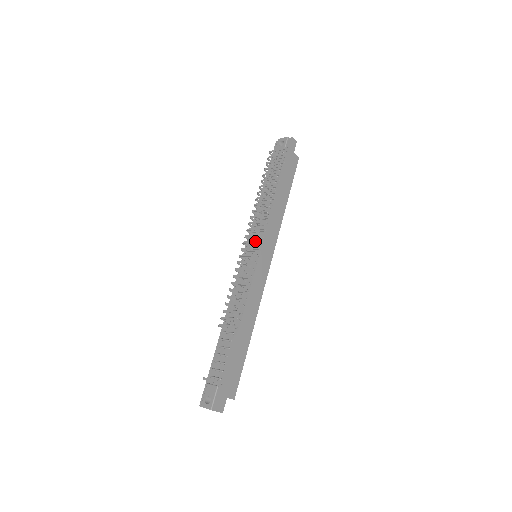
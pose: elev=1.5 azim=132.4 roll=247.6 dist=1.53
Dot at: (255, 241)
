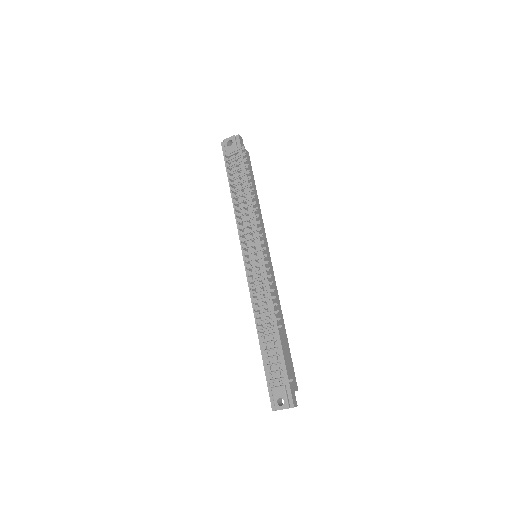
Dot at: (257, 242)
